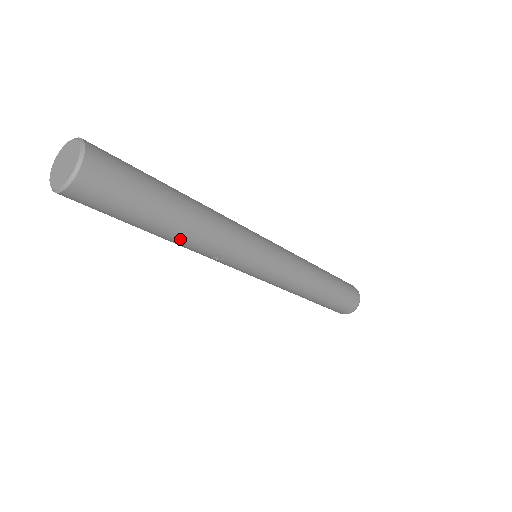
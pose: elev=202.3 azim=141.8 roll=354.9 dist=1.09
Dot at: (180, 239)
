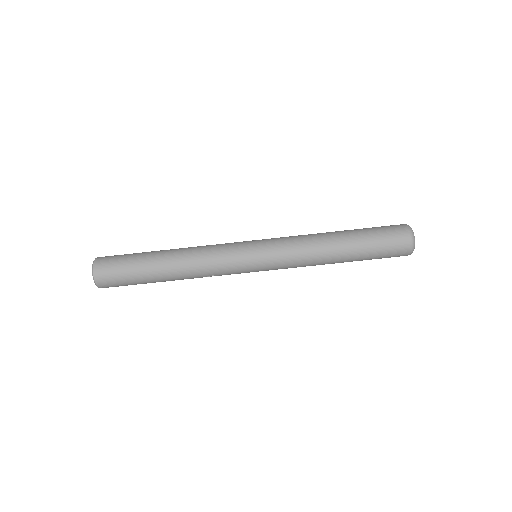
Dot at: (175, 278)
